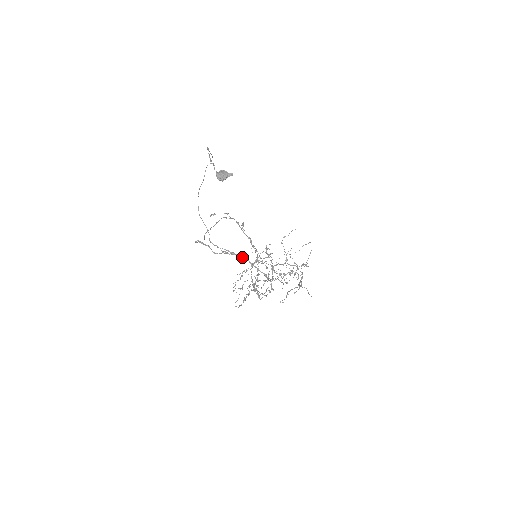
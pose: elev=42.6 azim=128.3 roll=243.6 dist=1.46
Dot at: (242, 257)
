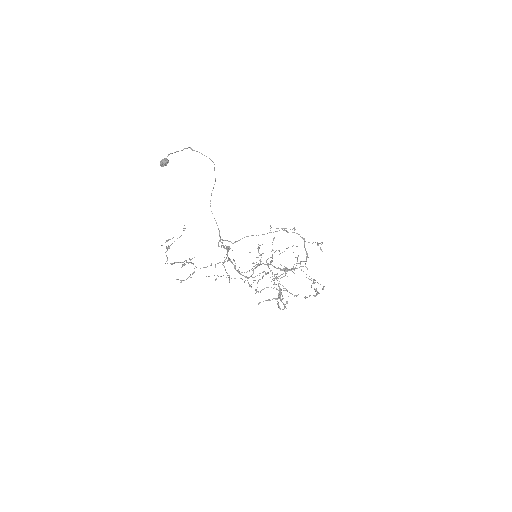
Dot at: (226, 249)
